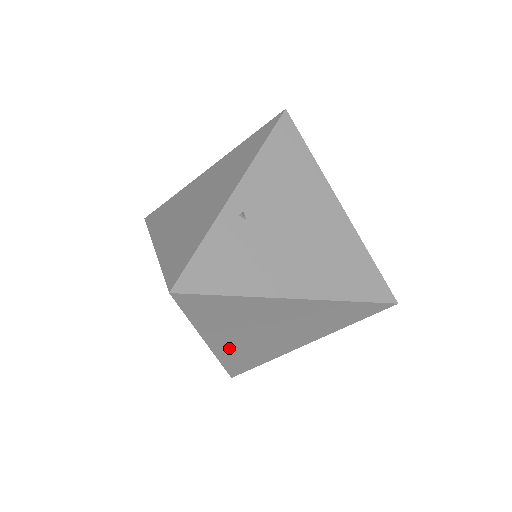
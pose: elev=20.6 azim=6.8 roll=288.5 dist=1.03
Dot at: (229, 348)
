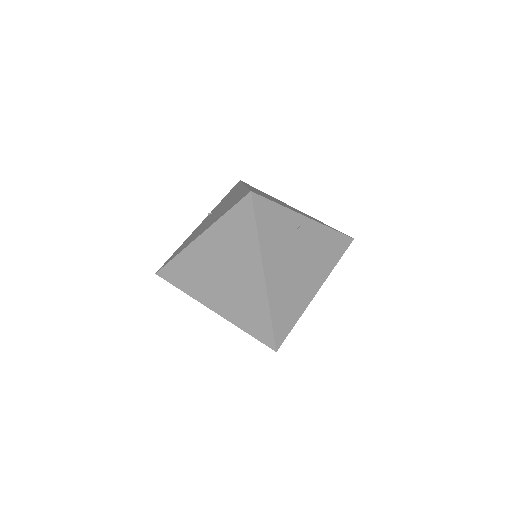
Dot at: (196, 255)
